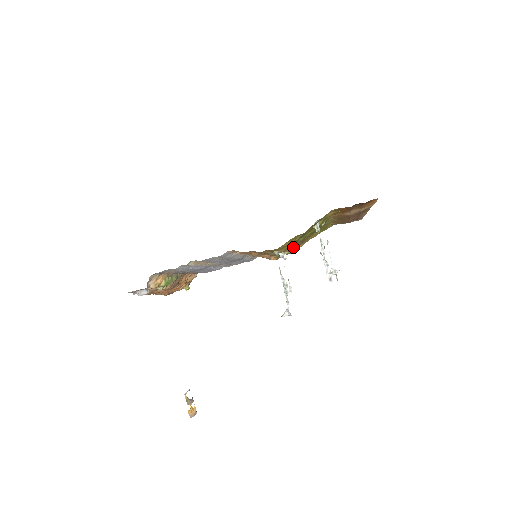
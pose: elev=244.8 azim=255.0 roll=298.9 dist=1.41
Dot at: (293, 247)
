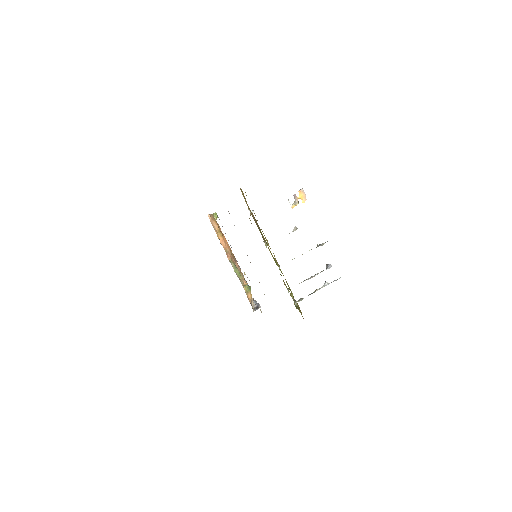
Dot at: occluded
